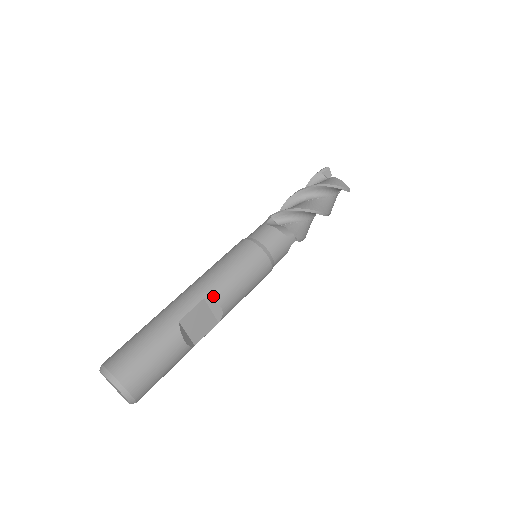
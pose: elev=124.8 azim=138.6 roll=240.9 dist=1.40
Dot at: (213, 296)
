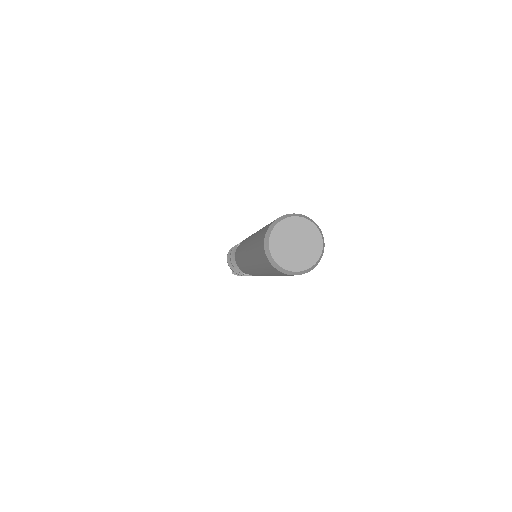
Dot at: occluded
